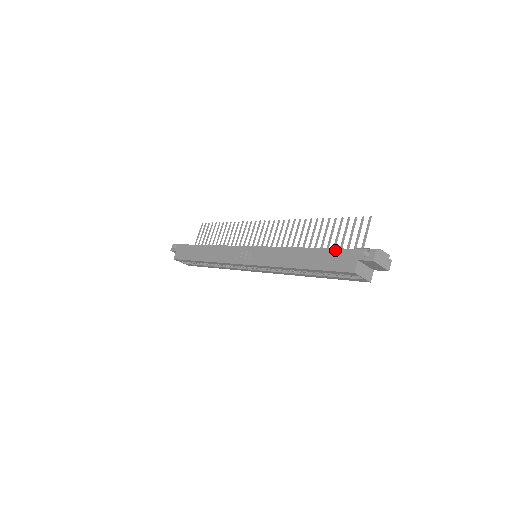
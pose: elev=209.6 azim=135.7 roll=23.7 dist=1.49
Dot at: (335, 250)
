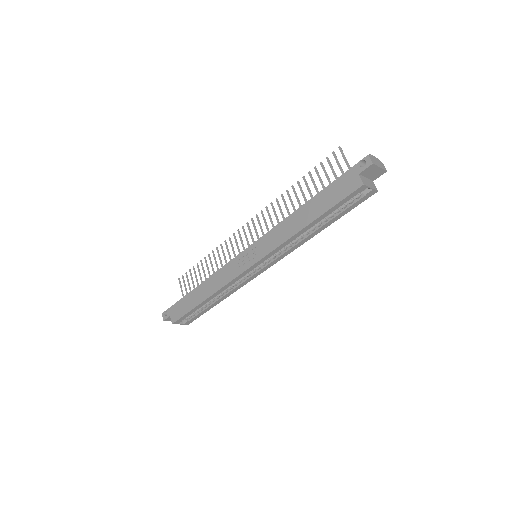
Dot at: (332, 184)
